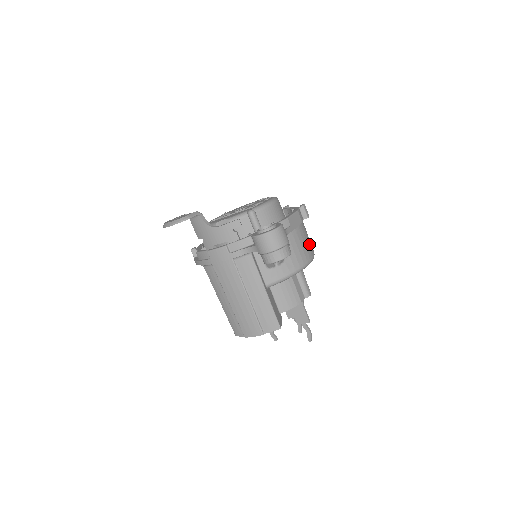
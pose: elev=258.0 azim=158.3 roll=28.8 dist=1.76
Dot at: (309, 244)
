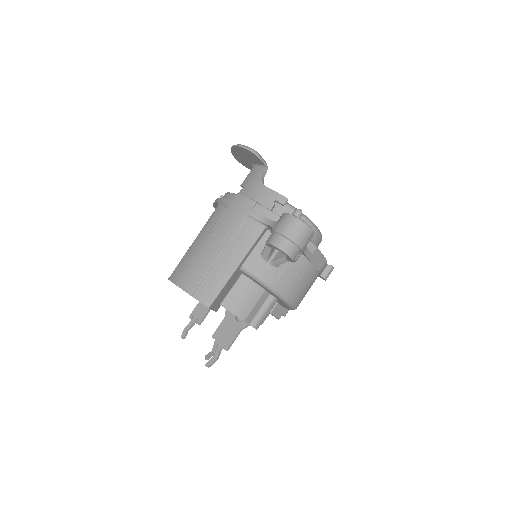
Dot at: (304, 293)
